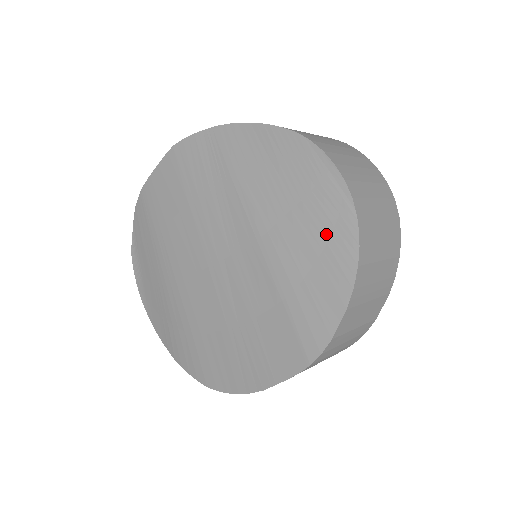
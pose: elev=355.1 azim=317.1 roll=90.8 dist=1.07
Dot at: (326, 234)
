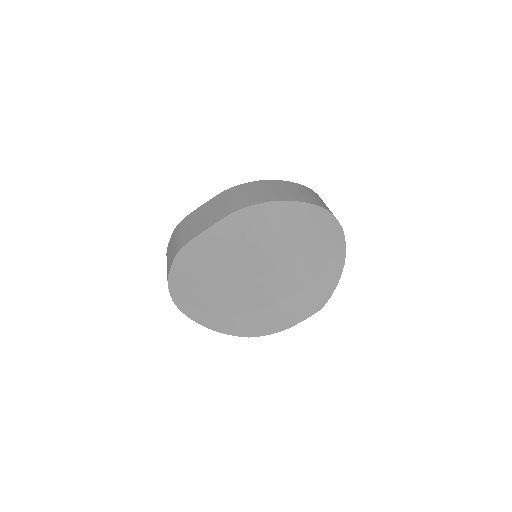
Dot at: (332, 253)
